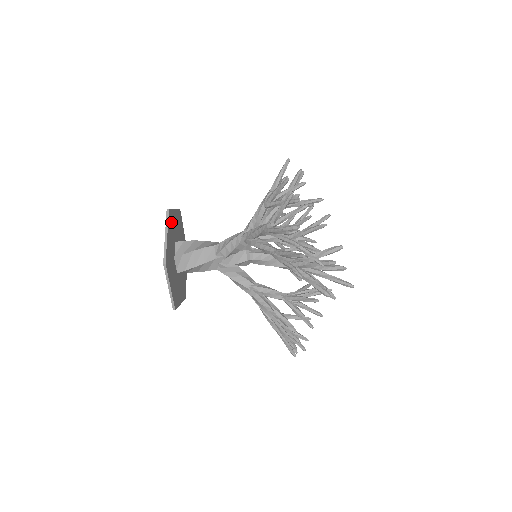
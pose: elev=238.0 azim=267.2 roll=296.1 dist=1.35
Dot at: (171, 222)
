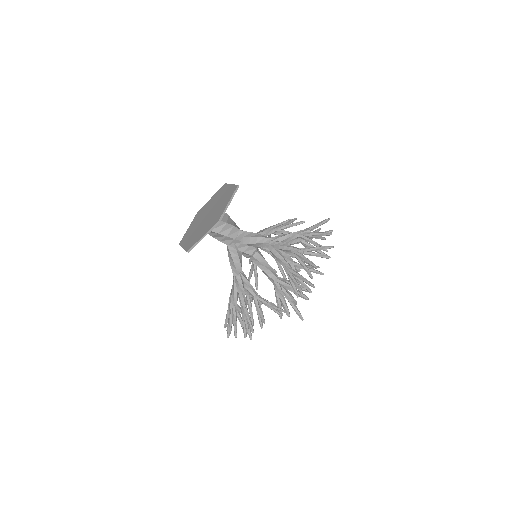
Dot at: occluded
